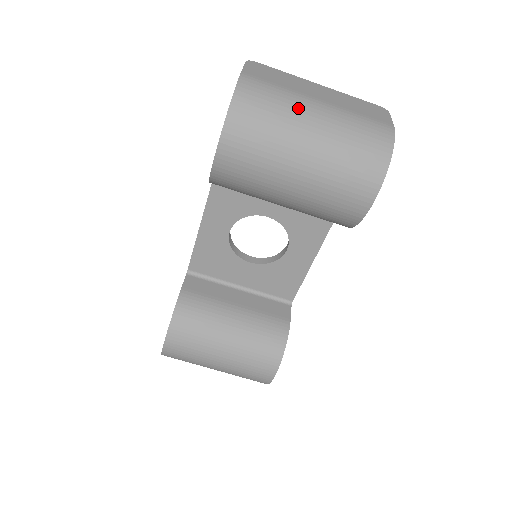
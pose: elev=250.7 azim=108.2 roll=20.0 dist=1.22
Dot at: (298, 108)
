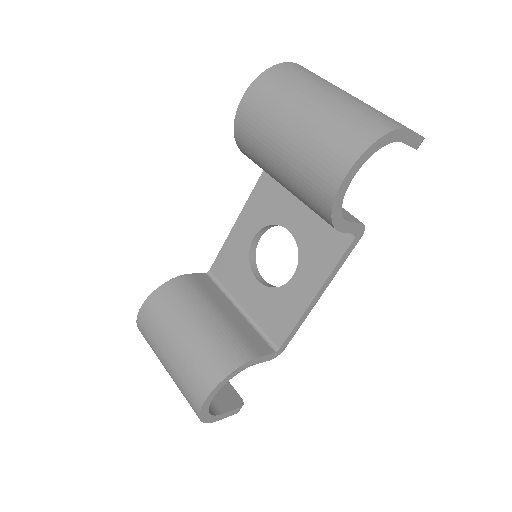
Dot at: (322, 85)
